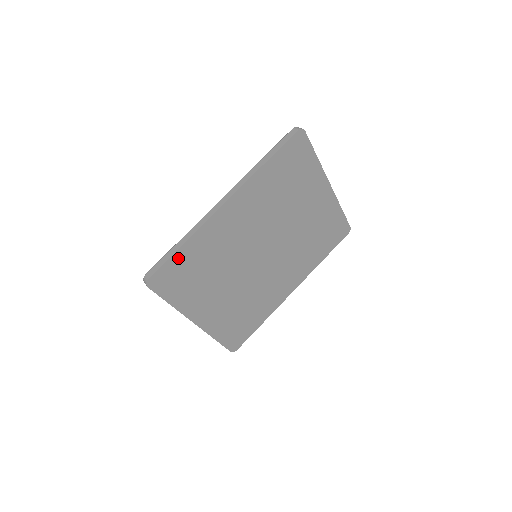
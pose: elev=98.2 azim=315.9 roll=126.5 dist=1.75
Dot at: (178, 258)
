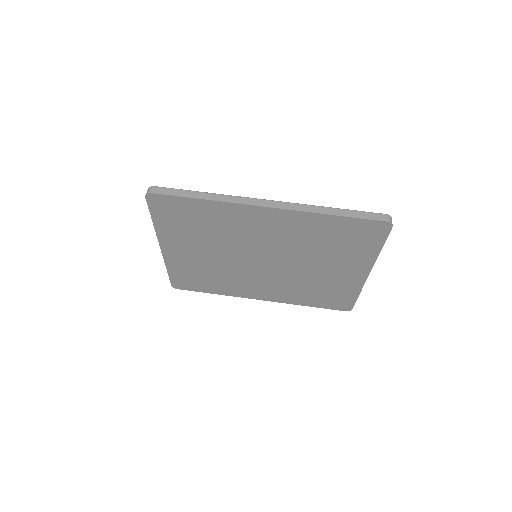
Dot at: (189, 203)
